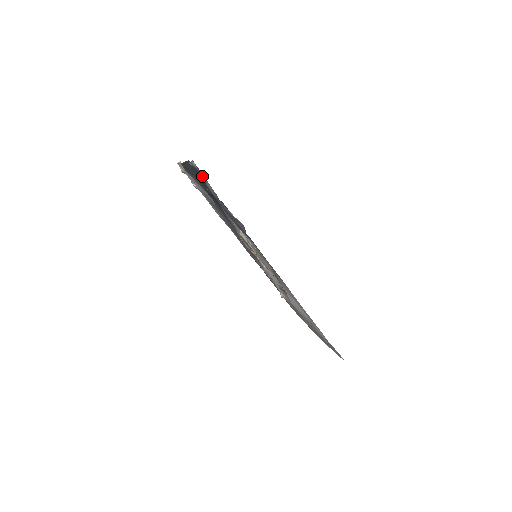
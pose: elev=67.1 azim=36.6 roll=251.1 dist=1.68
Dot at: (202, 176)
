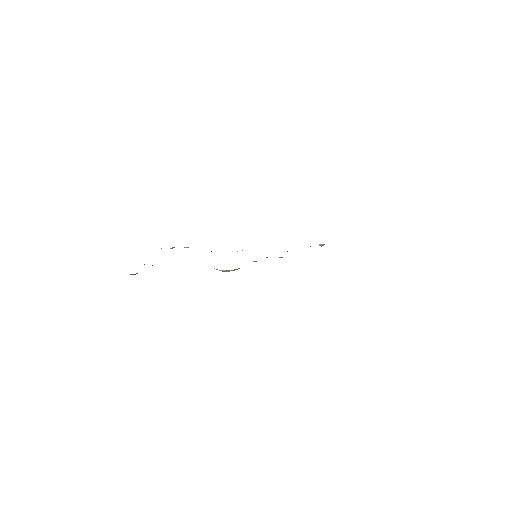
Dot at: occluded
